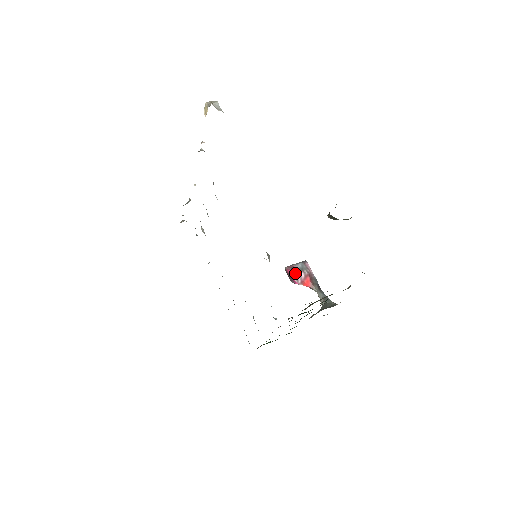
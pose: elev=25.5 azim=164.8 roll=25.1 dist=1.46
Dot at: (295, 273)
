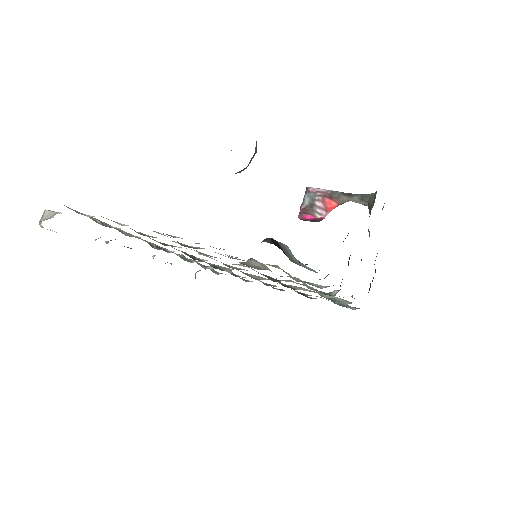
Dot at: (311, 212)
